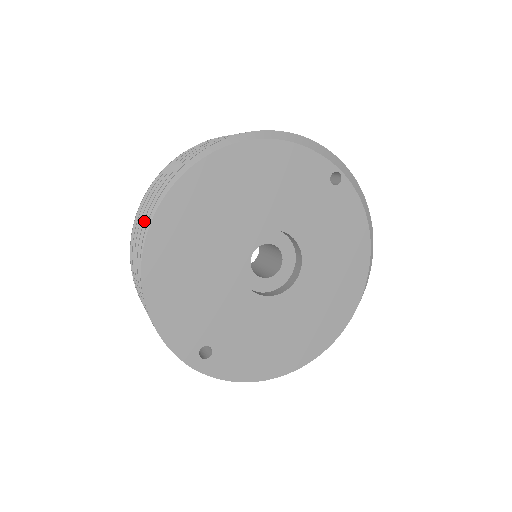
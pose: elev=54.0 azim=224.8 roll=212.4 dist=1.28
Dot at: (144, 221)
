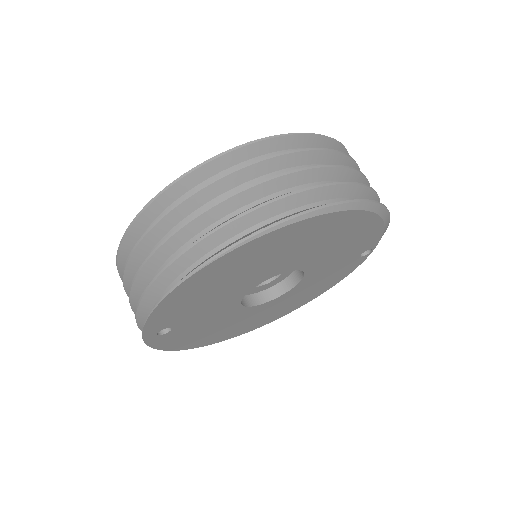
Dot at: (236, 219)
